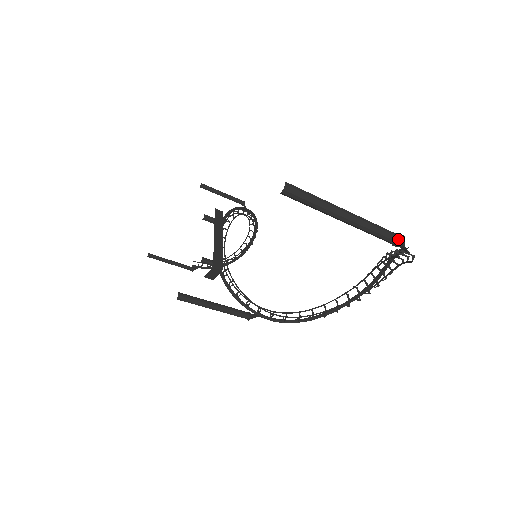
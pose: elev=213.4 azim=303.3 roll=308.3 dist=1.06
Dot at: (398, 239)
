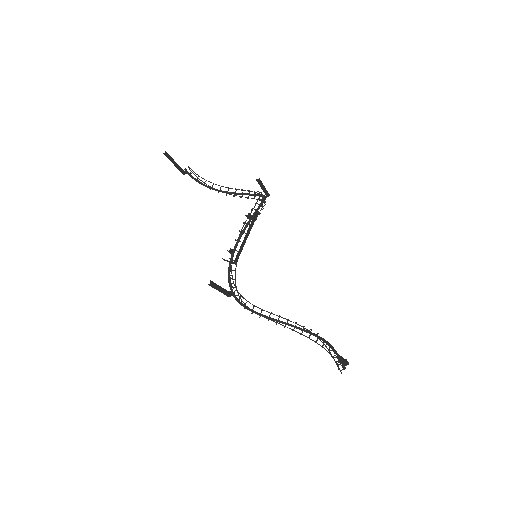
Dot at: (346, 365)
